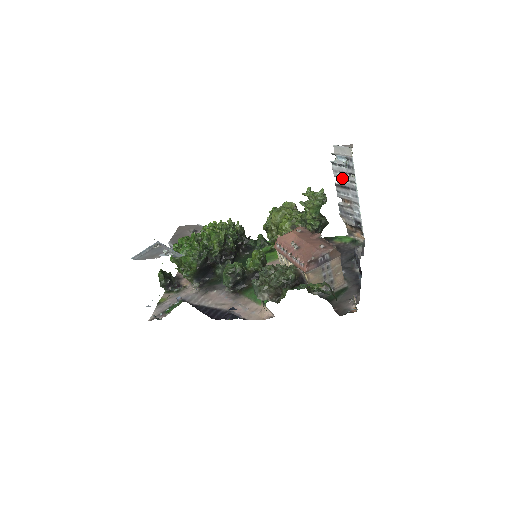
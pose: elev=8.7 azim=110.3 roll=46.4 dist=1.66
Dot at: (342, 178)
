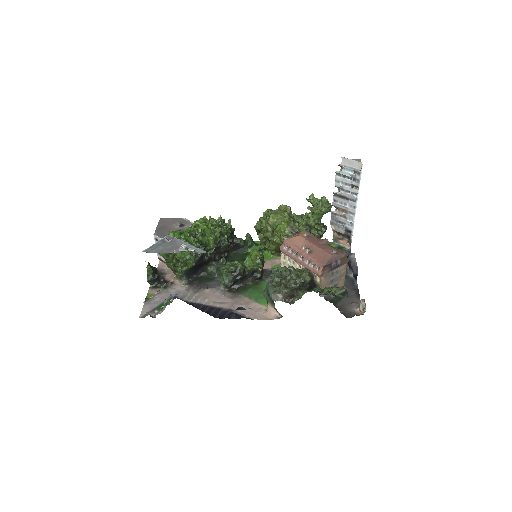
Dot at: (343, 189)
